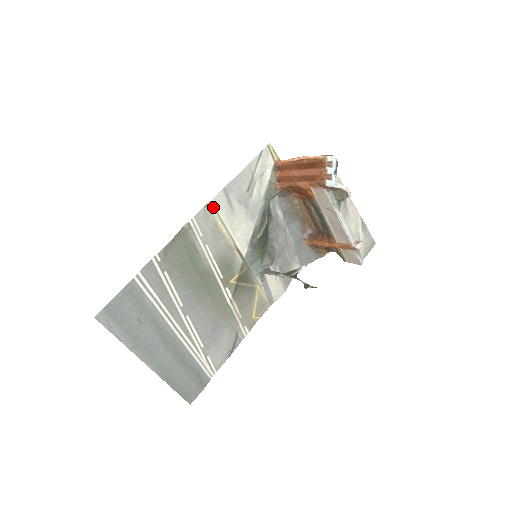
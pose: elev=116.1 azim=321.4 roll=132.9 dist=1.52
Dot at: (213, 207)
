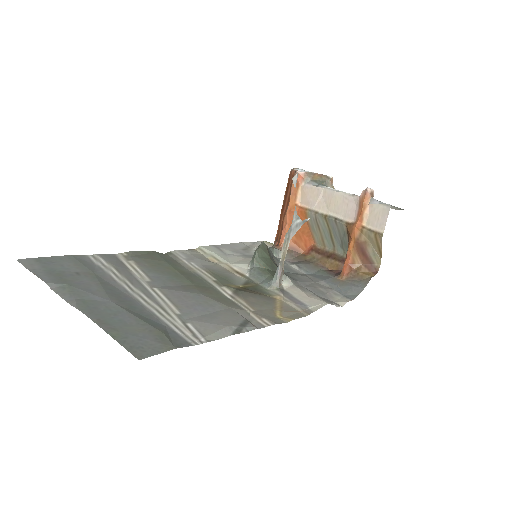
Dot at: (201, 251)
